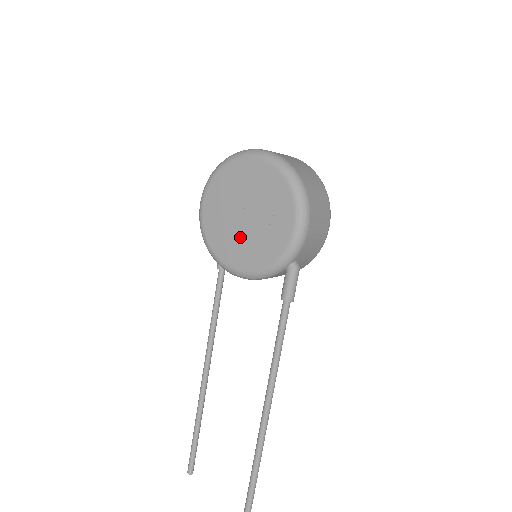
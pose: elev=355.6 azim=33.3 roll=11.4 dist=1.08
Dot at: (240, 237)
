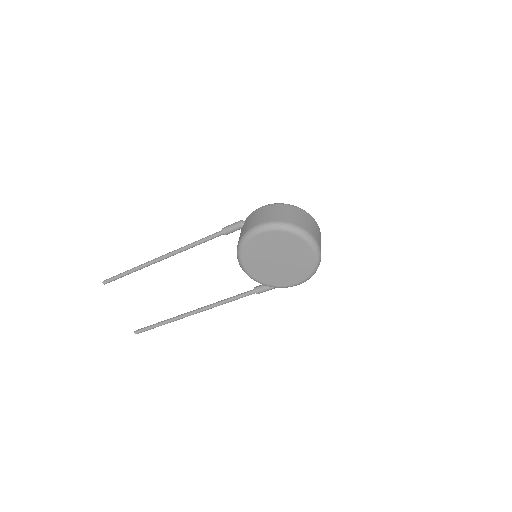
Dot at: (265, 264)
